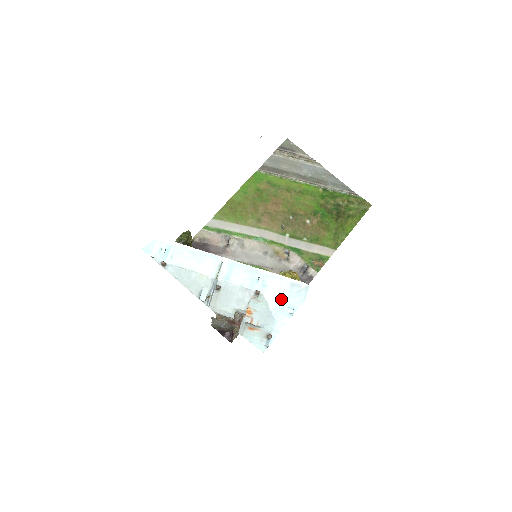
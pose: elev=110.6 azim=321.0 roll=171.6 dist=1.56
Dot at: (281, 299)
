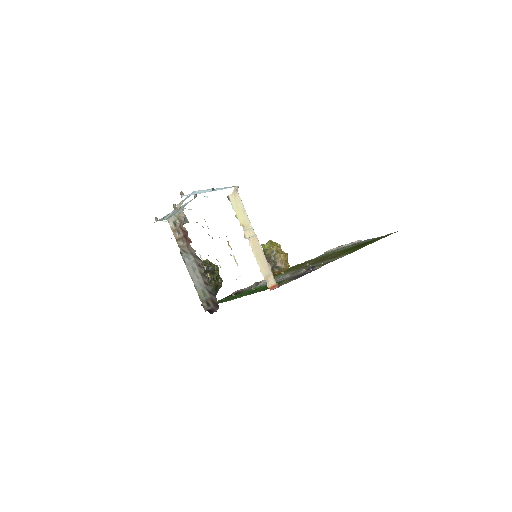
Dot at: (208, 189)
